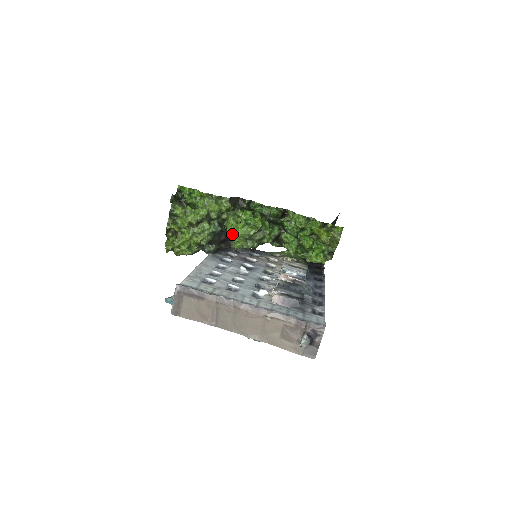
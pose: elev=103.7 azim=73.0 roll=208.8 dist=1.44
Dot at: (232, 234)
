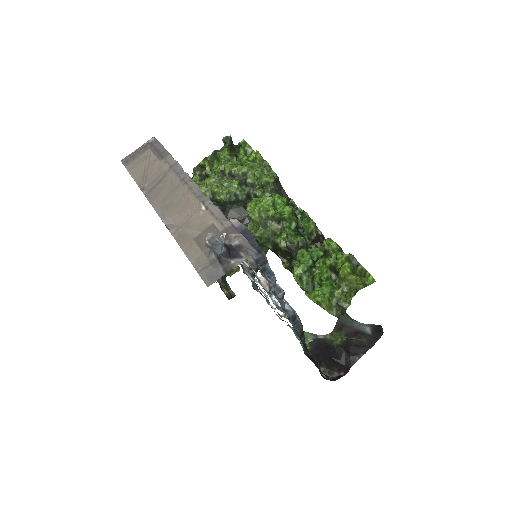
Dot at: (251, 206)
